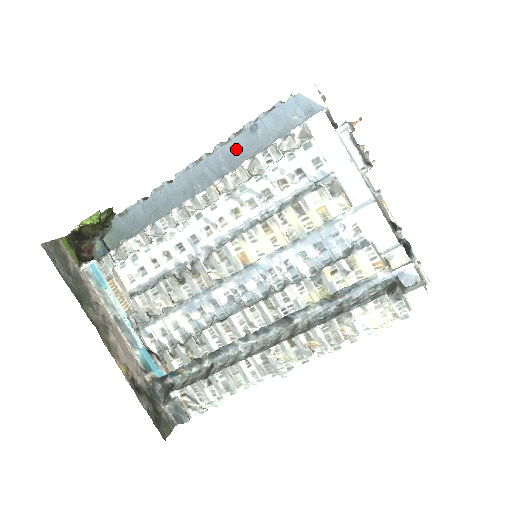
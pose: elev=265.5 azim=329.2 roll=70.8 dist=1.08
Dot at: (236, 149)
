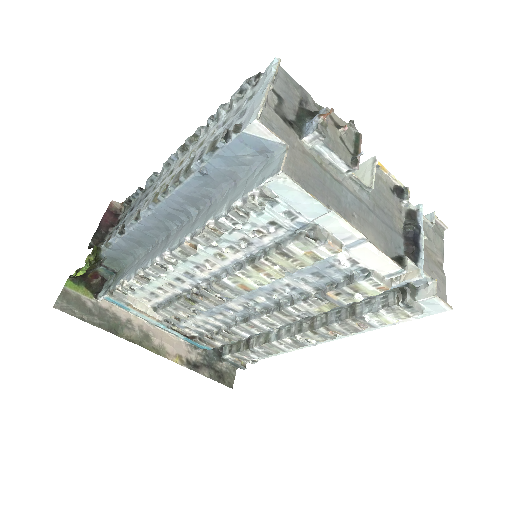
Dot at: (192, 190)
